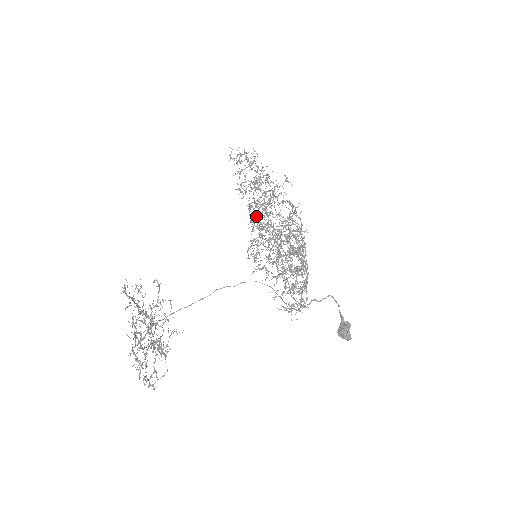
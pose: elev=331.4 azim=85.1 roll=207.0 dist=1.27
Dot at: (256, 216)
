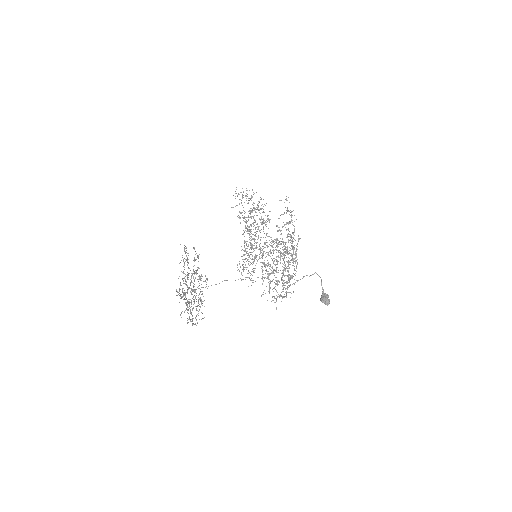
Dot at: occluded
